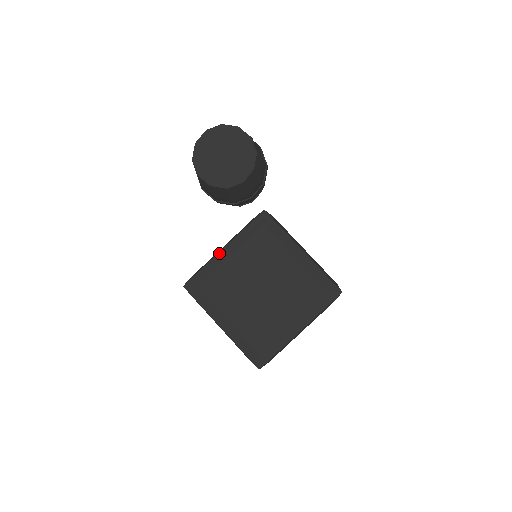
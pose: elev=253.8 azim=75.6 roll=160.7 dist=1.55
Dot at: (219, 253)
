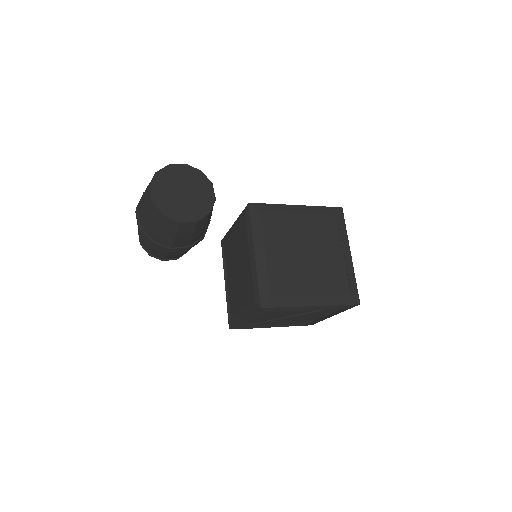
Dot at: (256, 259)
